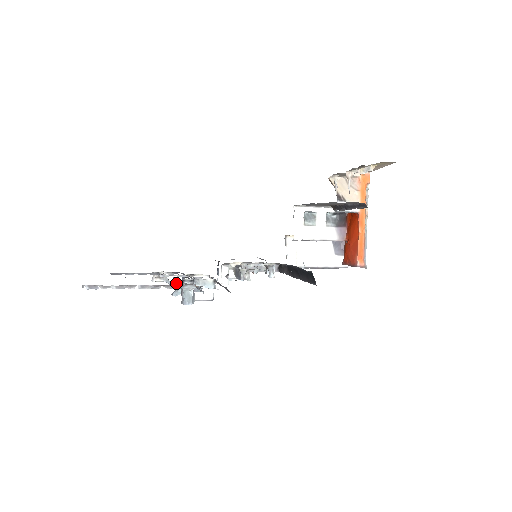
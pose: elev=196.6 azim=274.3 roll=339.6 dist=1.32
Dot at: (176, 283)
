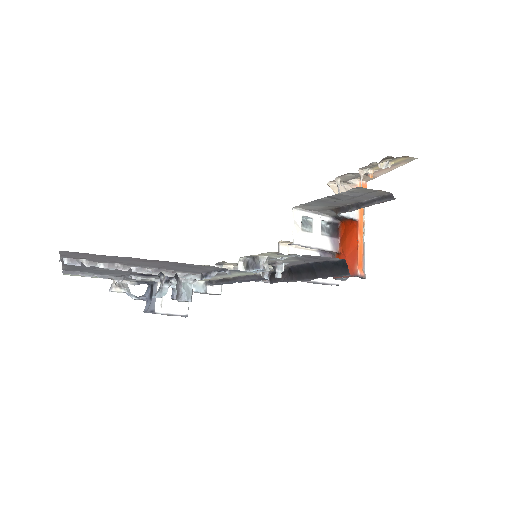
Dot at: (162, 280)
